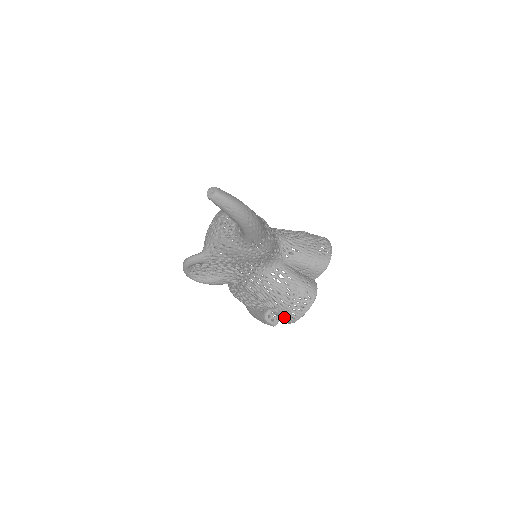
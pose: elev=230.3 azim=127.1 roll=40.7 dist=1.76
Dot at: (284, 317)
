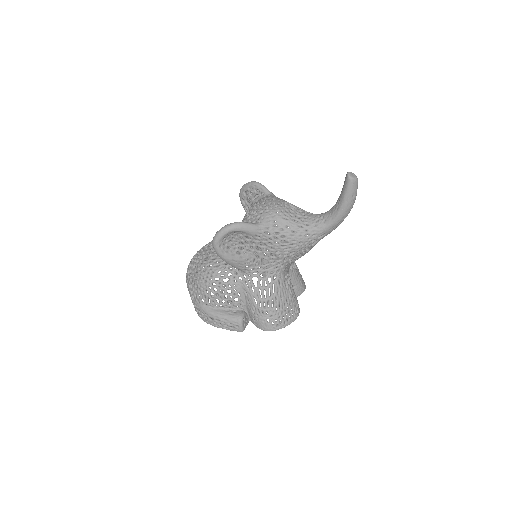
Dot at: (270, 322)
